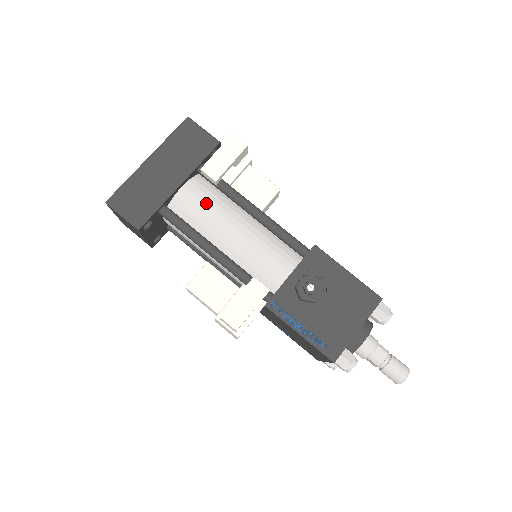
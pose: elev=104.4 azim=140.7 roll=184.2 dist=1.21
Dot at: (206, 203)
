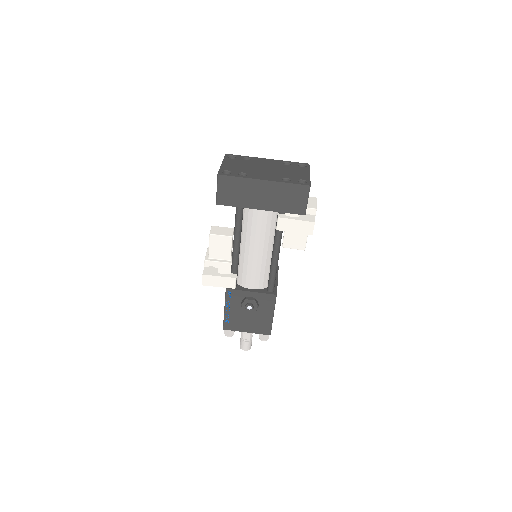
Dot at: (261, 227)
